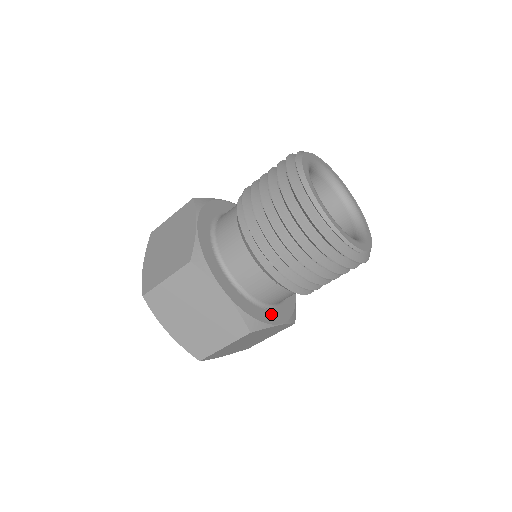
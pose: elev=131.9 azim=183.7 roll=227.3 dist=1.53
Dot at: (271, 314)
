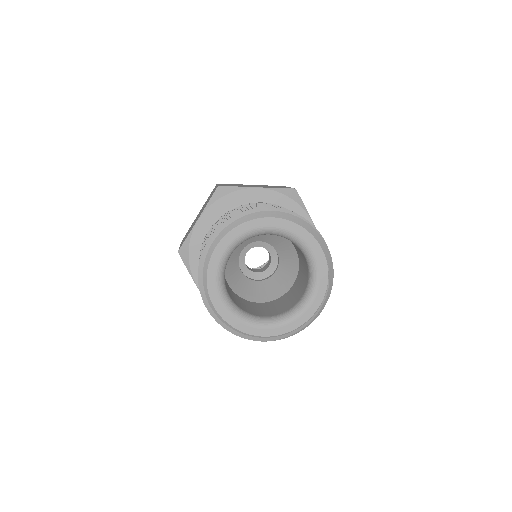
Dot at: occluded
